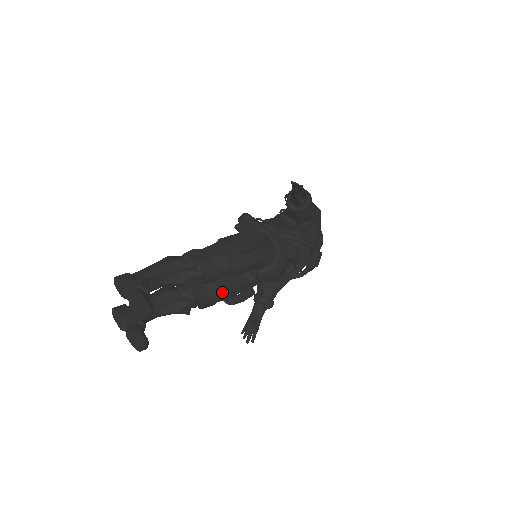
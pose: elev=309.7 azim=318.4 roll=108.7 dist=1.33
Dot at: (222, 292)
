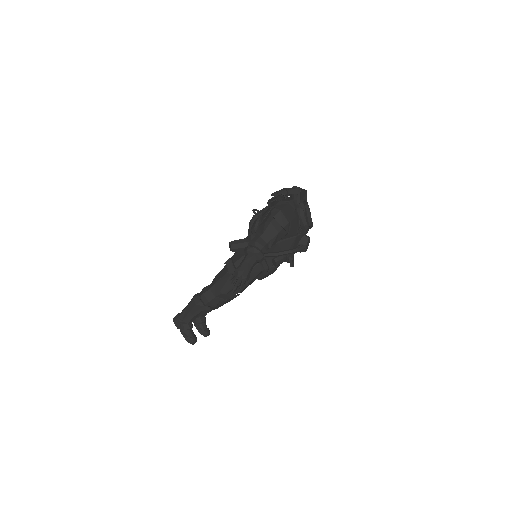
Dot at: occluded
